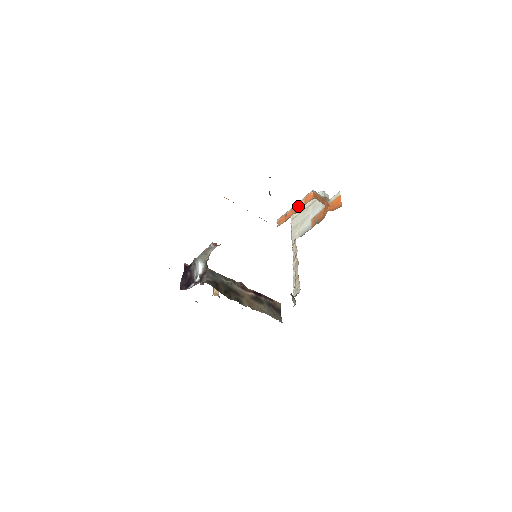
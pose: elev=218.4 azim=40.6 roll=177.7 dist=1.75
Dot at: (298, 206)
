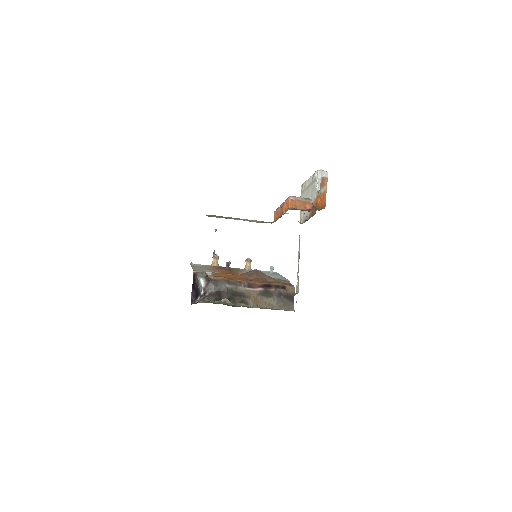
Dot at: (282, 209)
